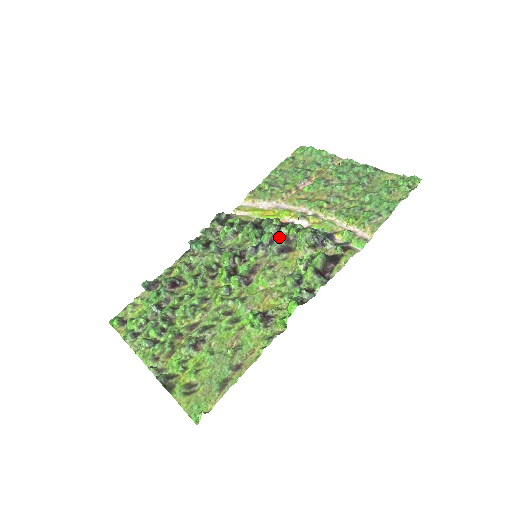
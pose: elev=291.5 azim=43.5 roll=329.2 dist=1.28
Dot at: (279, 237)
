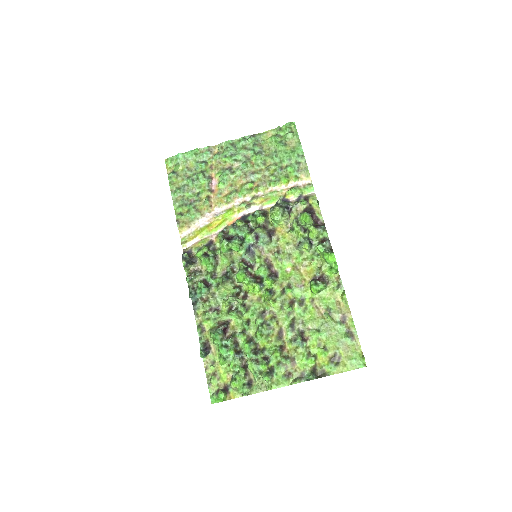
Dot at: (261, 230)
